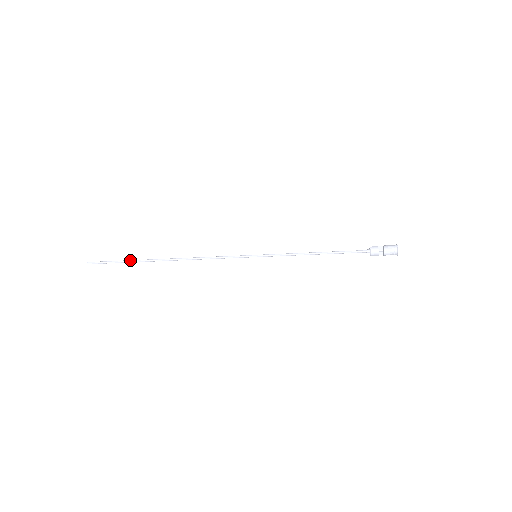
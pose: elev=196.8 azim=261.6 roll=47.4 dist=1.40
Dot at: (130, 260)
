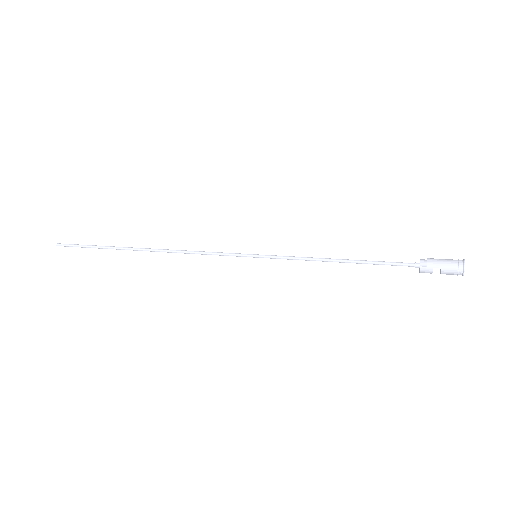
Dot at: (102, 248)
